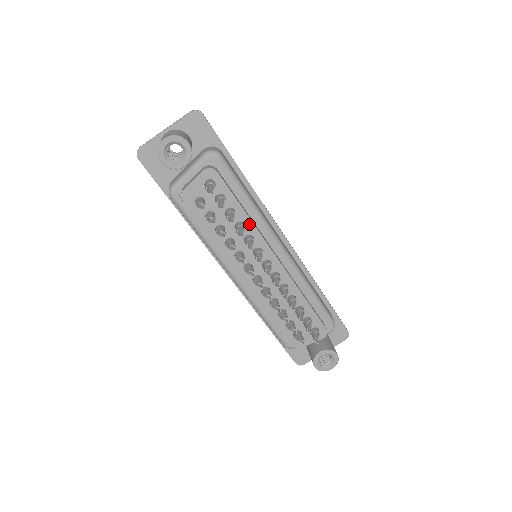
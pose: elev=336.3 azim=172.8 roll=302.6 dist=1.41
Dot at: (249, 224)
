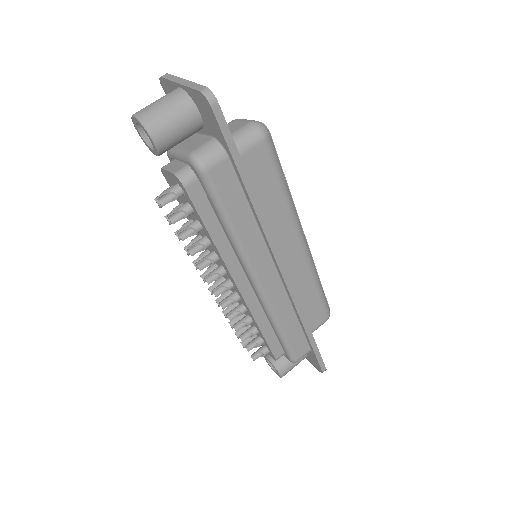
Dot at: (215, 248)
